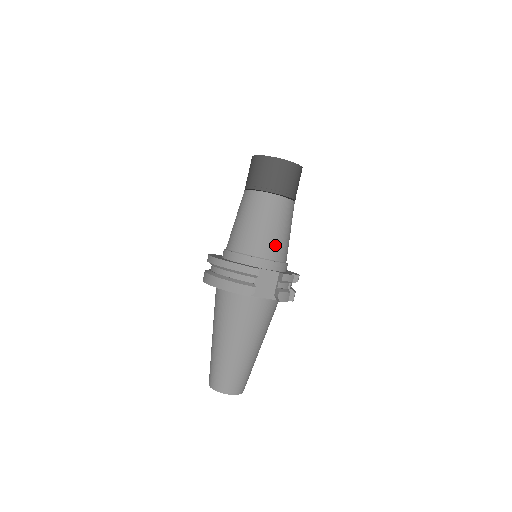
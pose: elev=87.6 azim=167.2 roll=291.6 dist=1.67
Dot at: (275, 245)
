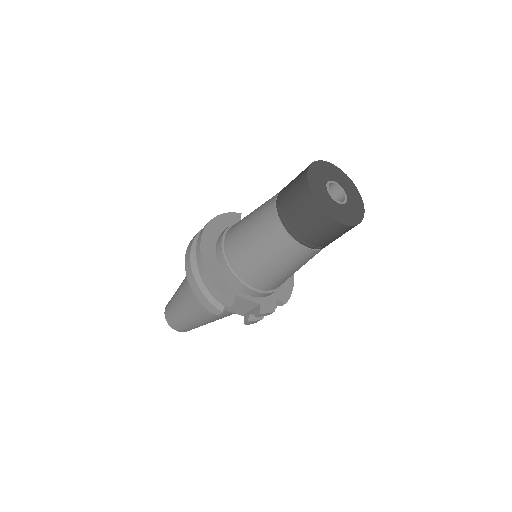
Dot at: (271, 281)
